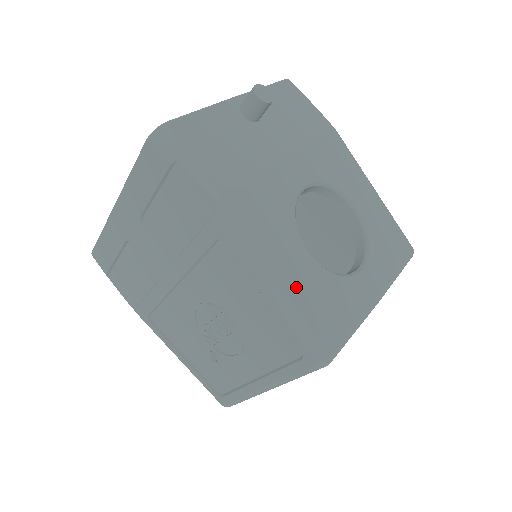
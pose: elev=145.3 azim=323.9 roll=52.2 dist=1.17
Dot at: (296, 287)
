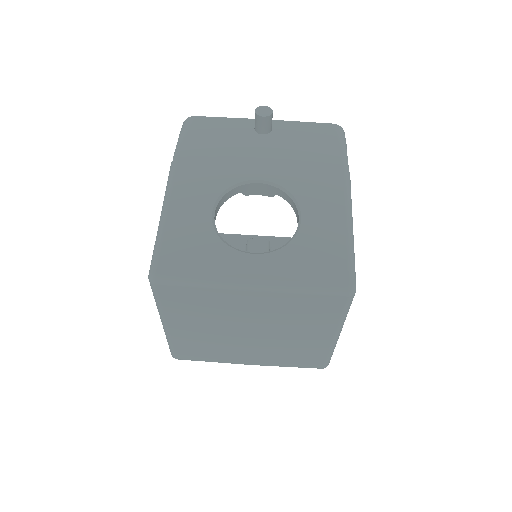
Dot at: (176, 223)
